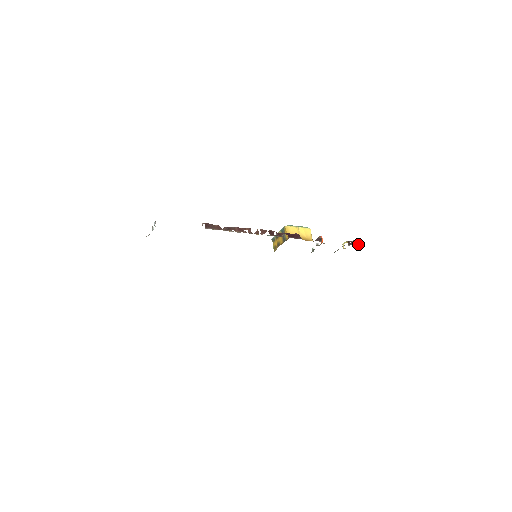
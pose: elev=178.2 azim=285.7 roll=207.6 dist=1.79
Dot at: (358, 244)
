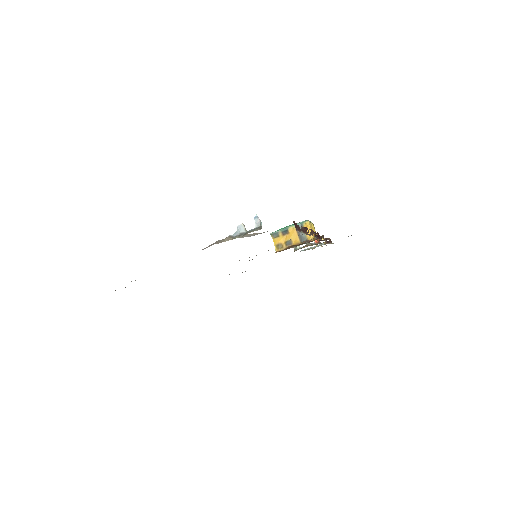
Dot at: occluded
